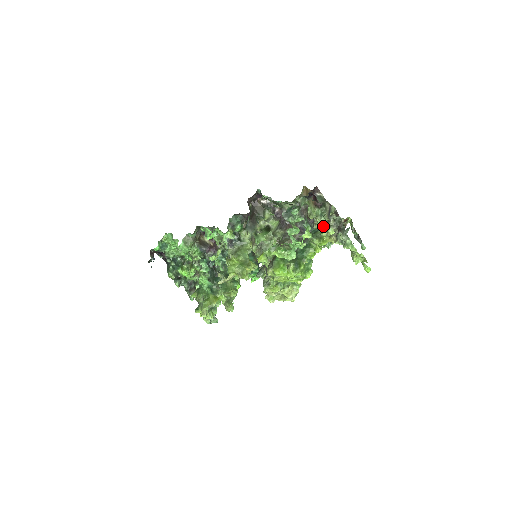
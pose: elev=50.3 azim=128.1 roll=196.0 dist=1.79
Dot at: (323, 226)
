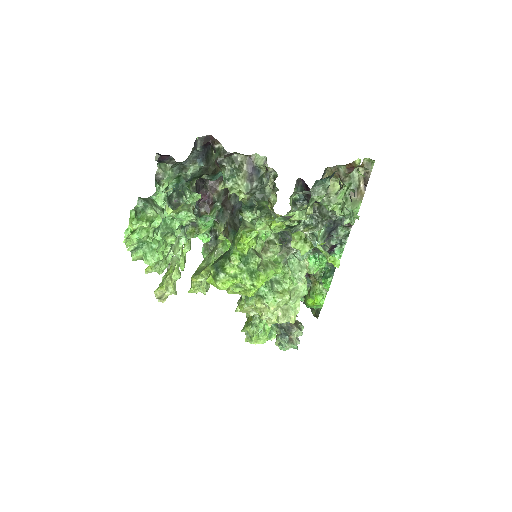
Dot at: (261, 194)
